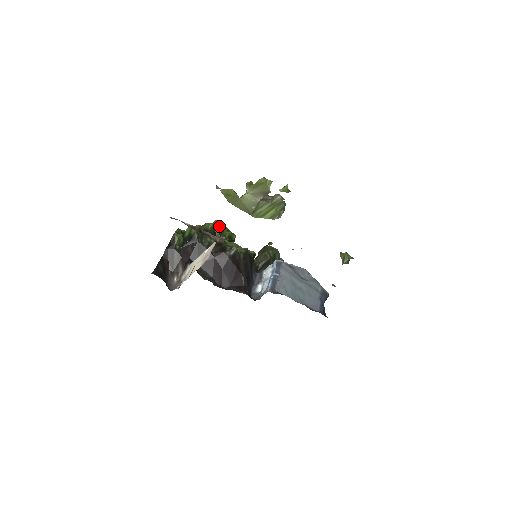
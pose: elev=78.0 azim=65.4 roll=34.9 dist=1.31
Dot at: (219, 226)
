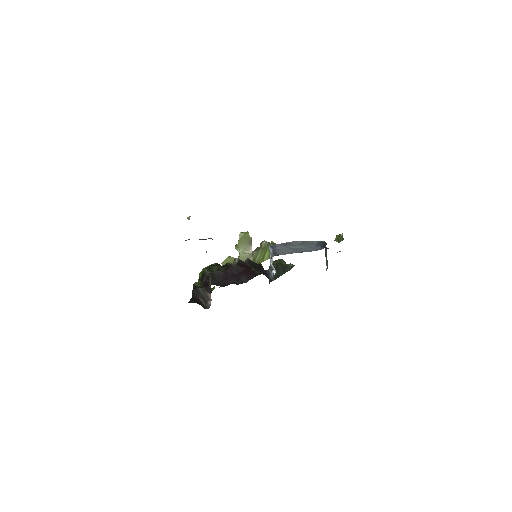
Dot at: occluded
